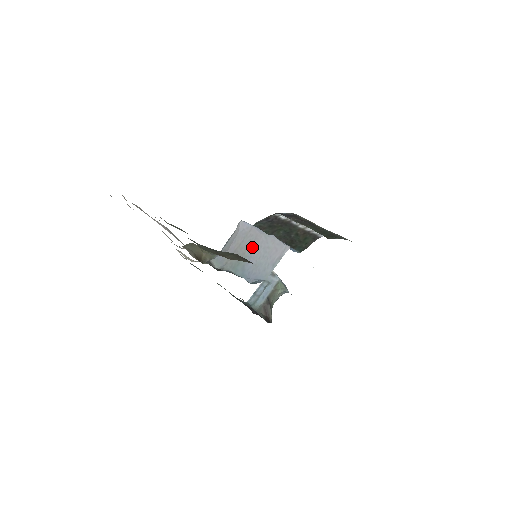
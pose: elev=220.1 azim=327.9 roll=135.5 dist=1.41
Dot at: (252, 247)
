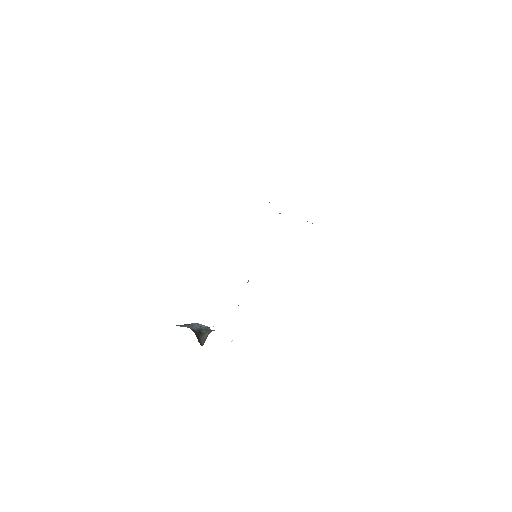
Dot at: occluded
